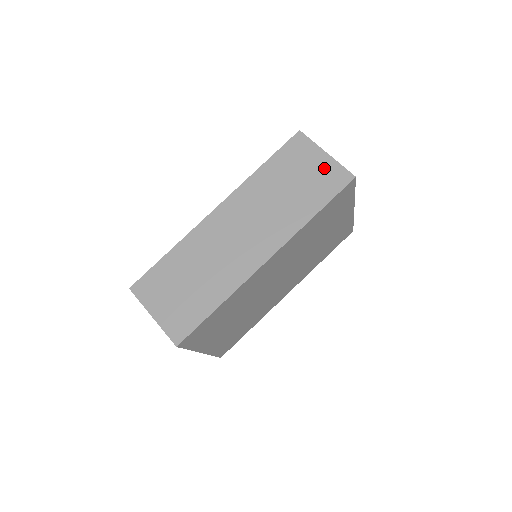
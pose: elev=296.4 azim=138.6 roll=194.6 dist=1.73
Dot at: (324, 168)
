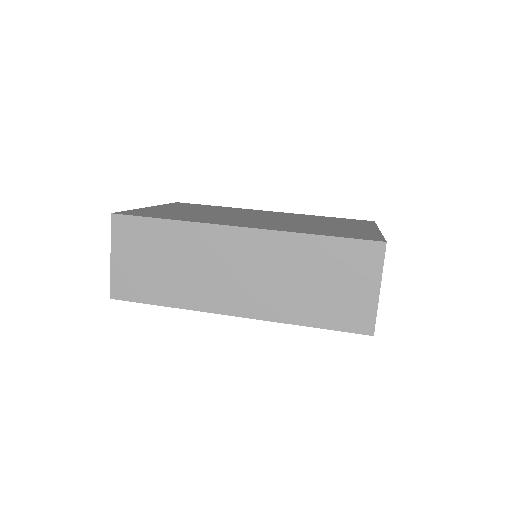
Dot at: (361, 300)
